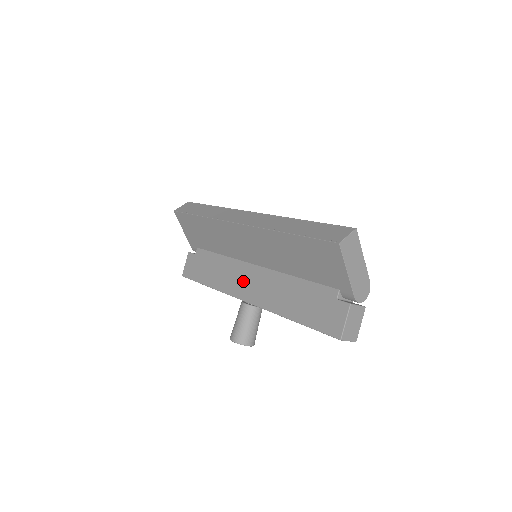
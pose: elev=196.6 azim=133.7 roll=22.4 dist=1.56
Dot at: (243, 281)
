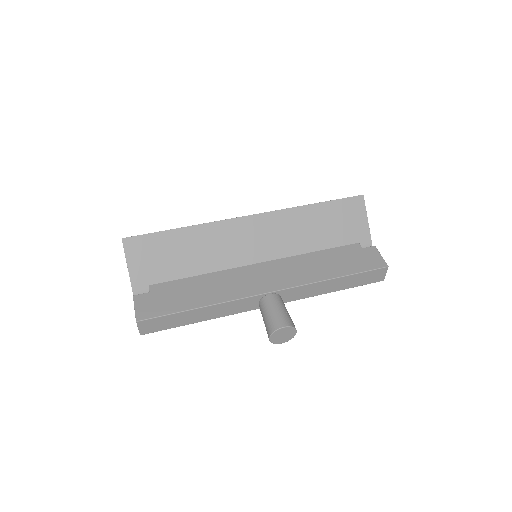
Dot at: (254, 279)
